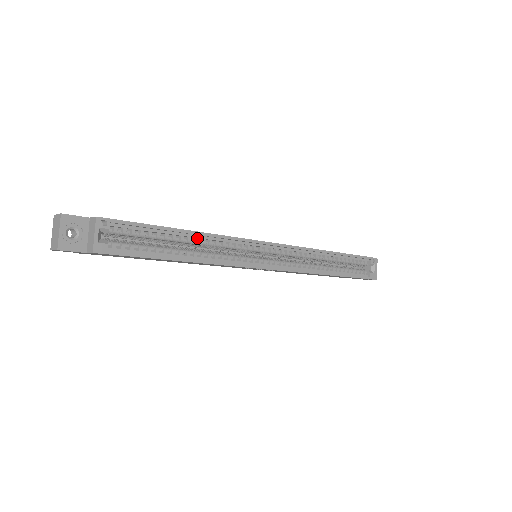
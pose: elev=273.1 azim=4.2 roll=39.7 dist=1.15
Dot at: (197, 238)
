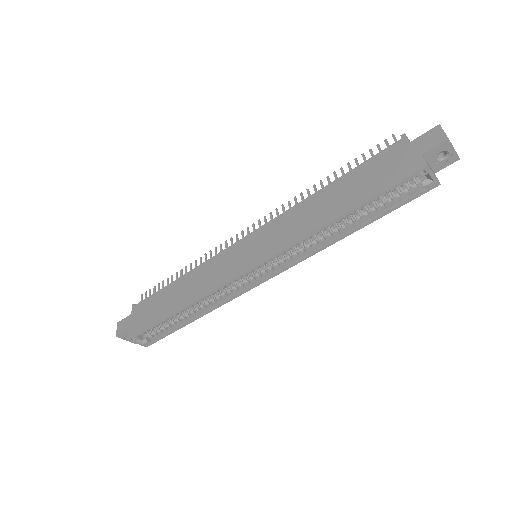
Dot at: (189, 306)
